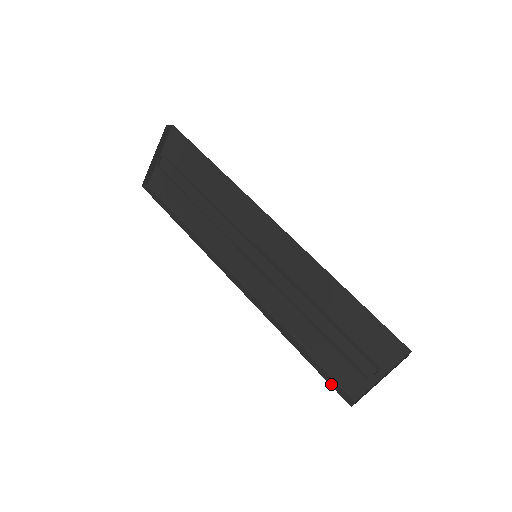
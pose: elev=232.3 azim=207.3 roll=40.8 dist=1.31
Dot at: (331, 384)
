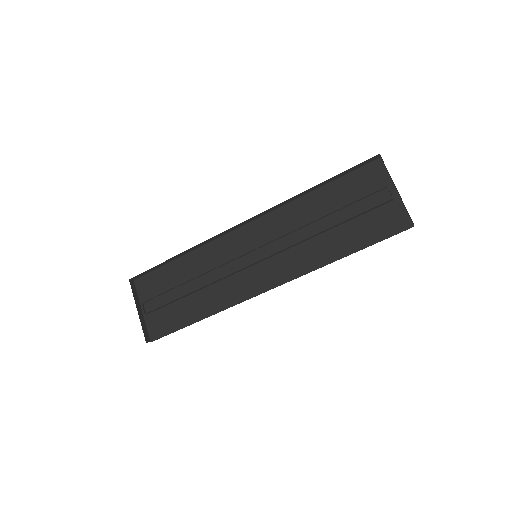
Dot at: occluded
